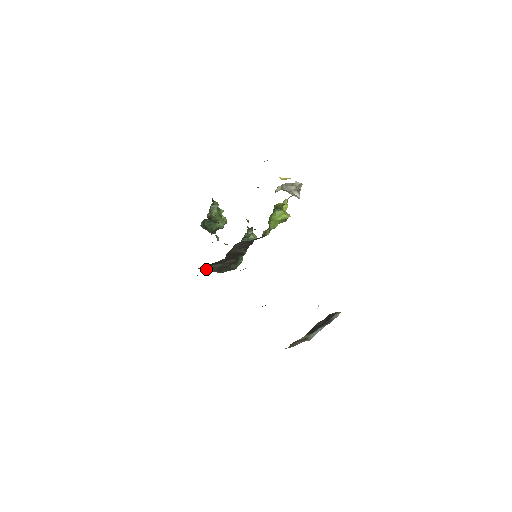
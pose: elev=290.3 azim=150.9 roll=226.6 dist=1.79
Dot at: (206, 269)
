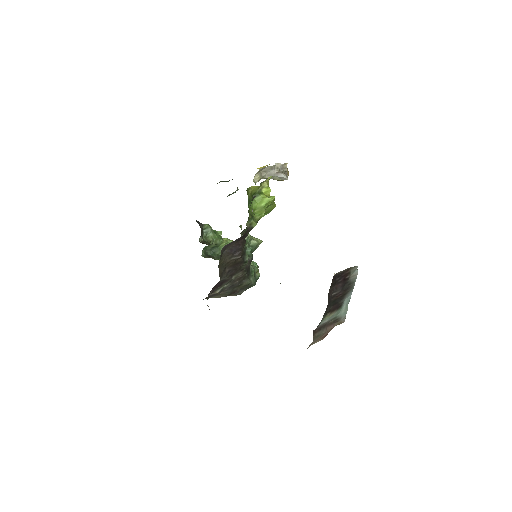
Dot at: (217, 296)
